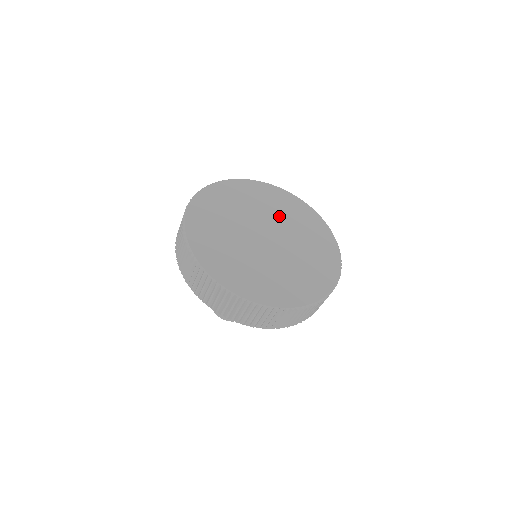
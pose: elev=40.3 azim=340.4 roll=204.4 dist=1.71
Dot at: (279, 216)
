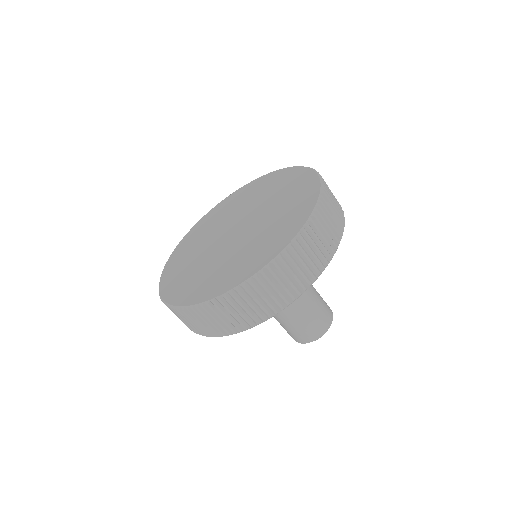
Dot at: (241, 207)
